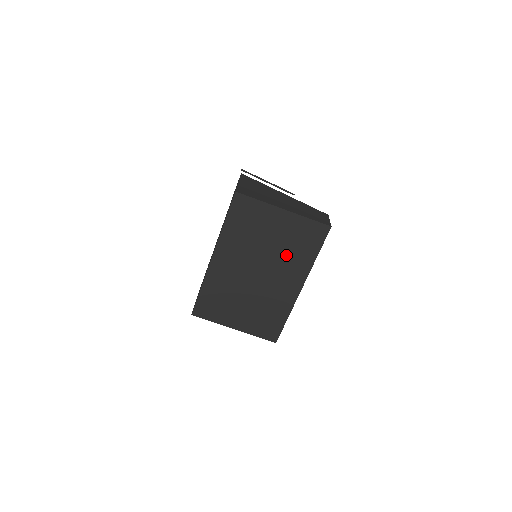
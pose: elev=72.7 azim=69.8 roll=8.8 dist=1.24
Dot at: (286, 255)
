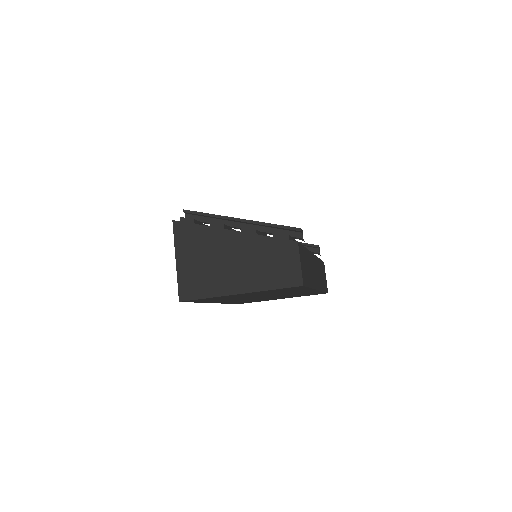
Dot at: (278, 293)
